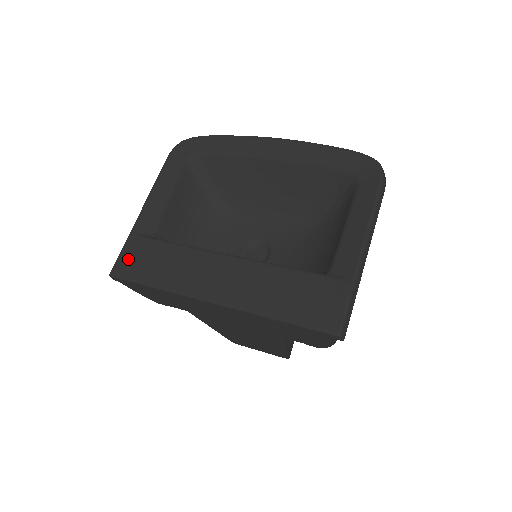
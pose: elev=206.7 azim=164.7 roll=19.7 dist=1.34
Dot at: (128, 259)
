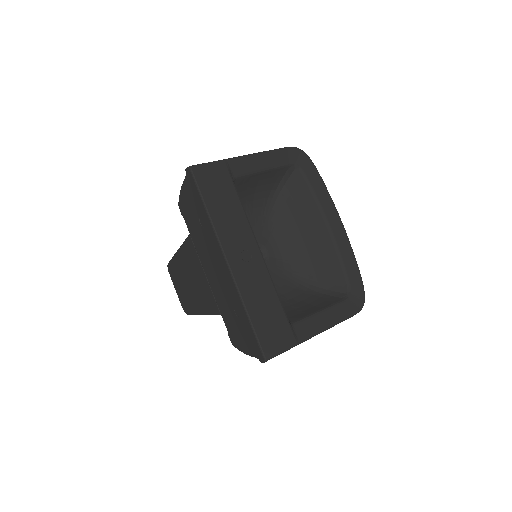
Dot at: (210, 173)
